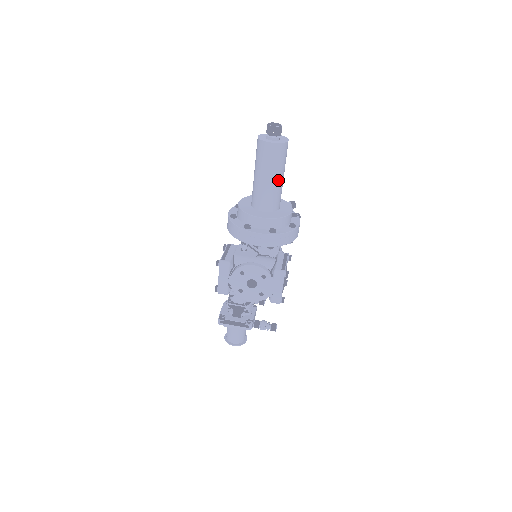
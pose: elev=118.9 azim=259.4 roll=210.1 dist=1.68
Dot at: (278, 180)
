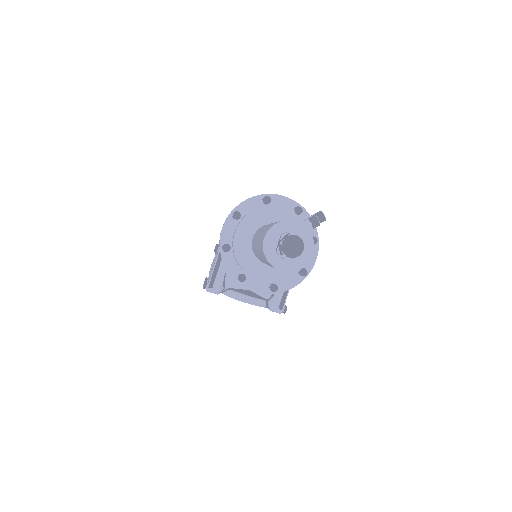
Dot at: occluded
